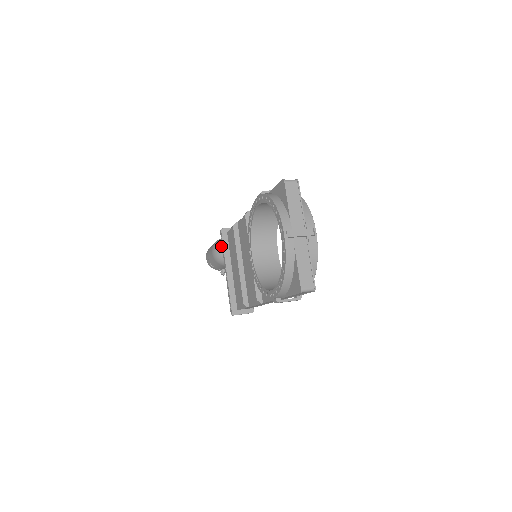
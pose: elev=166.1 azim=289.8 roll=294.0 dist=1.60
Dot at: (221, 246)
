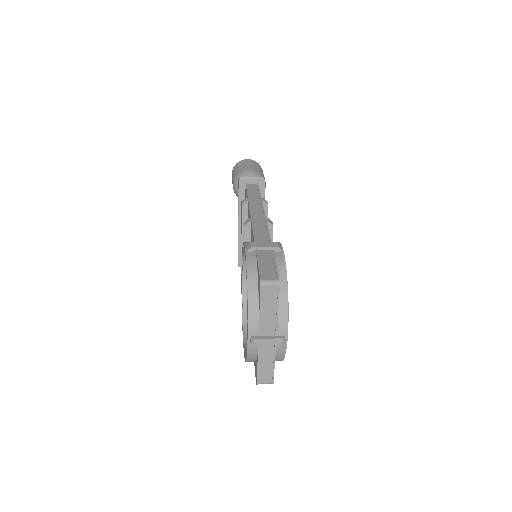
Dot at: occluded
